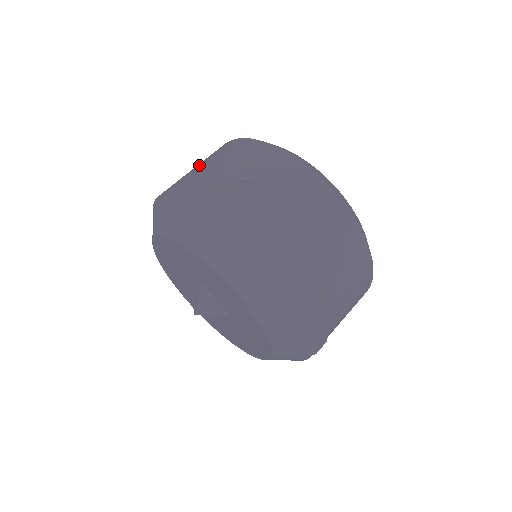
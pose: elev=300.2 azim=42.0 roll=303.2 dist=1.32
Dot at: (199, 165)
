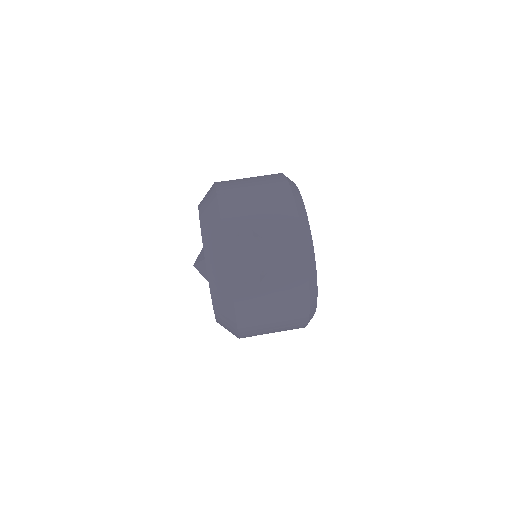
Dot at: (254, 190)
